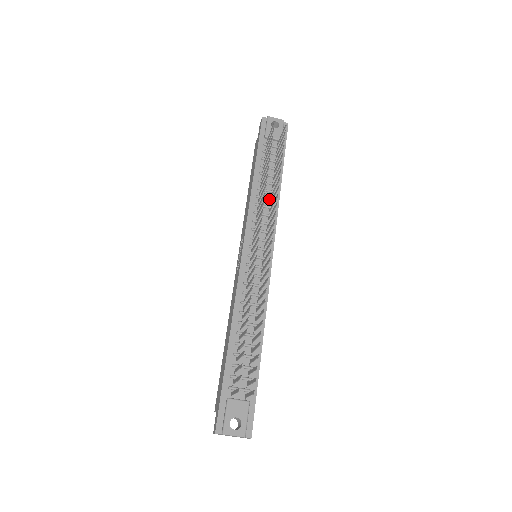
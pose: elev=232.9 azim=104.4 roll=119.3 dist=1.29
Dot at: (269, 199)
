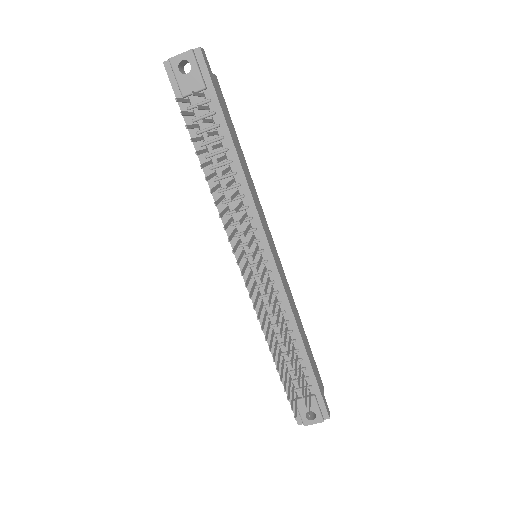
Dot at: (234, 187)
